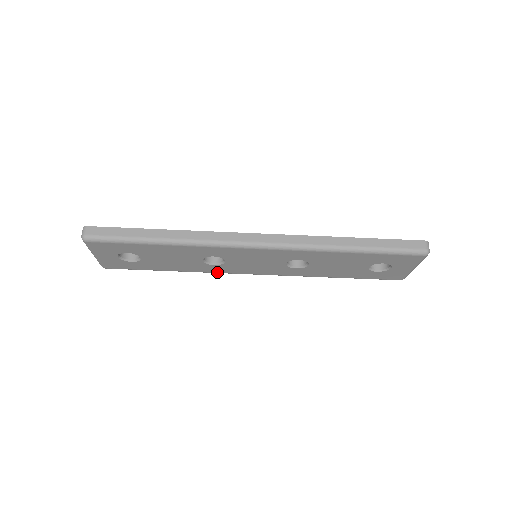
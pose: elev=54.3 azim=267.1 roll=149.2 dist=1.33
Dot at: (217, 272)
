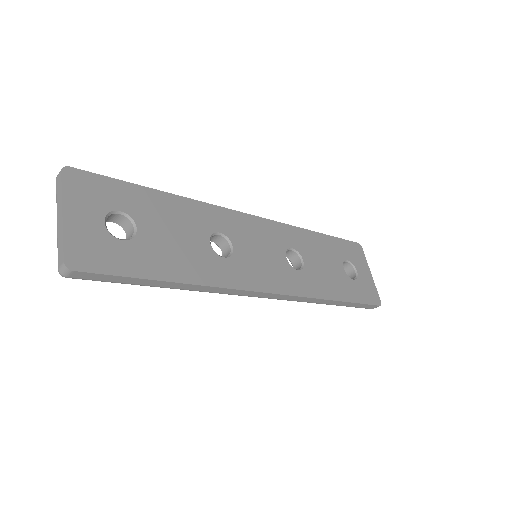
Dot at: occluded
